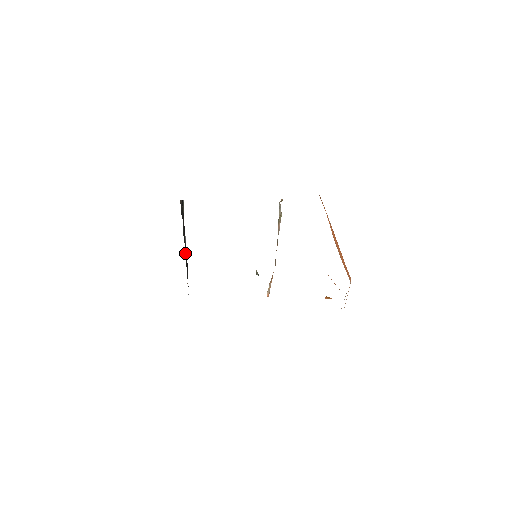
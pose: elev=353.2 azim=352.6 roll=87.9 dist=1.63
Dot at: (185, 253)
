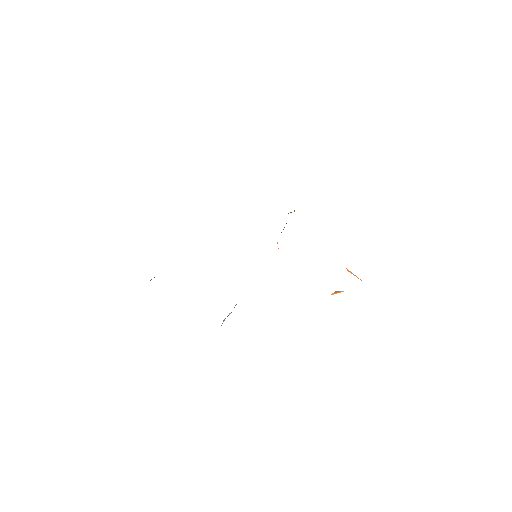
Dot at: occluded
